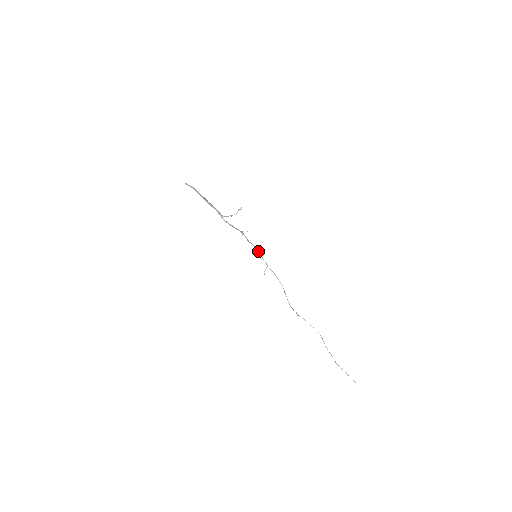
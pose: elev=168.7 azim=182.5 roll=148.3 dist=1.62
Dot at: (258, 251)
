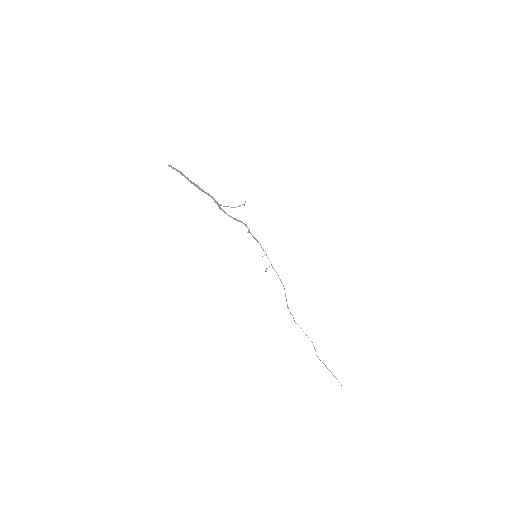
Dot at: occluded
